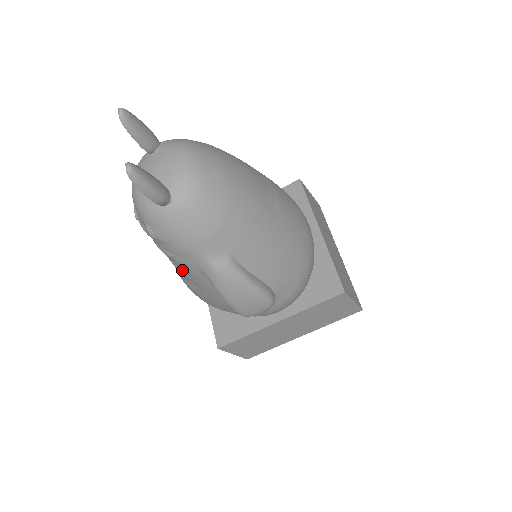
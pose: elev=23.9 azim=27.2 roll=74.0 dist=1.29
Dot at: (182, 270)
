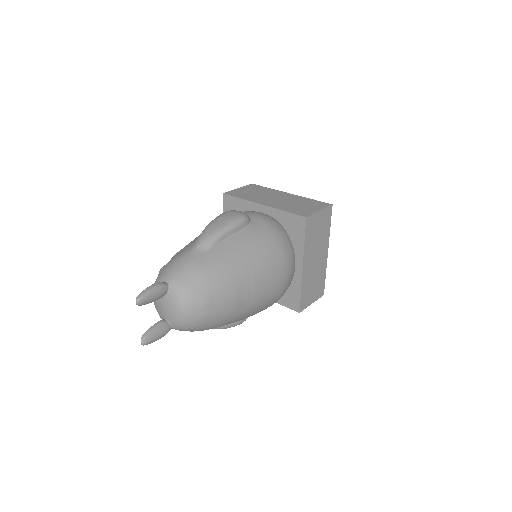
Dot at: occluded
